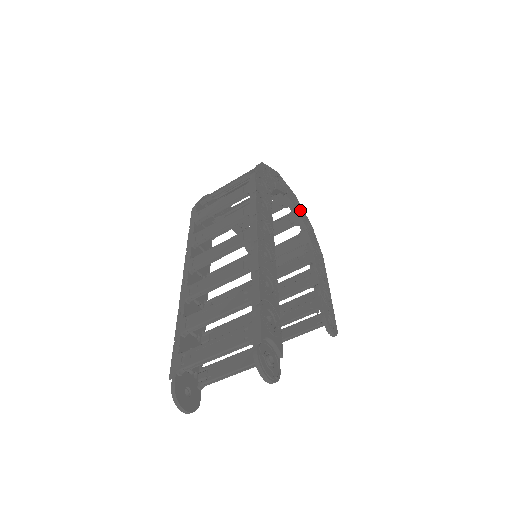
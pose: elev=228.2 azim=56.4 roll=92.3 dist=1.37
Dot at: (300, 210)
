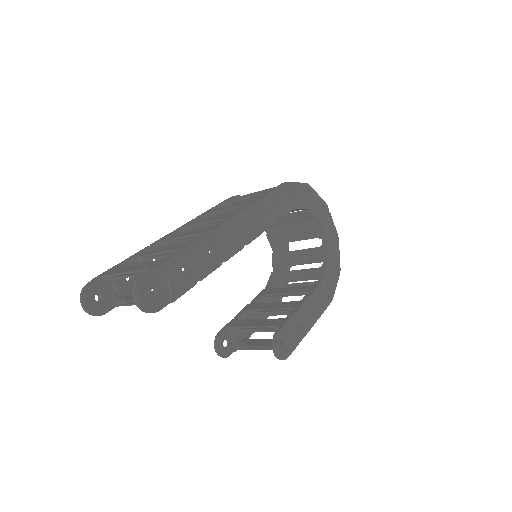
Dot at: (333, 248)
